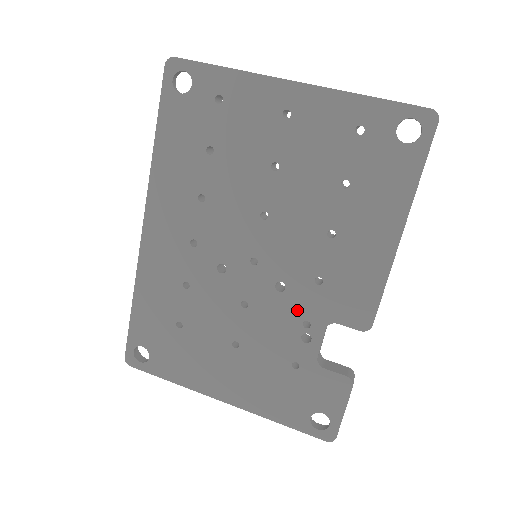
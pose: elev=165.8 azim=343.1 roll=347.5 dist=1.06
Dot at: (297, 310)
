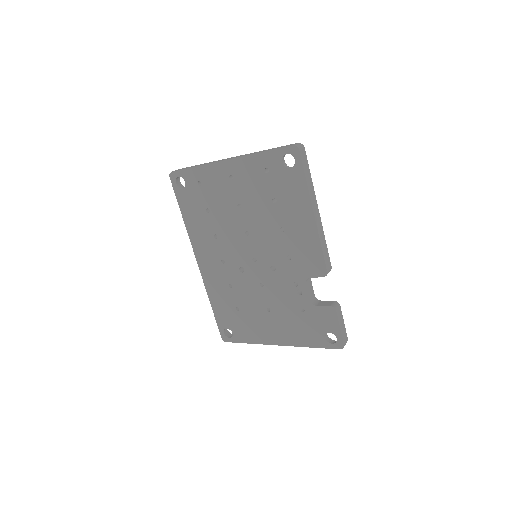
Dot at: (287, 278)
